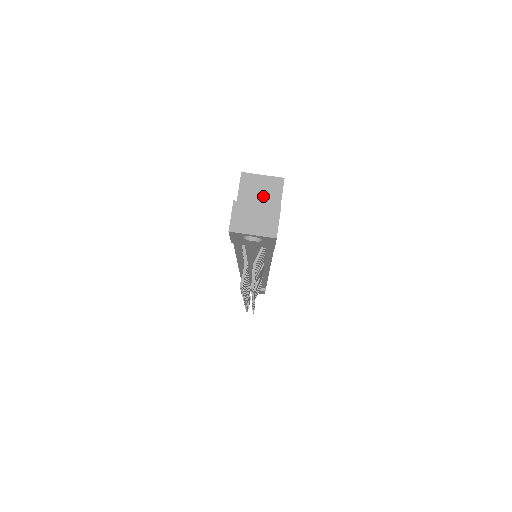
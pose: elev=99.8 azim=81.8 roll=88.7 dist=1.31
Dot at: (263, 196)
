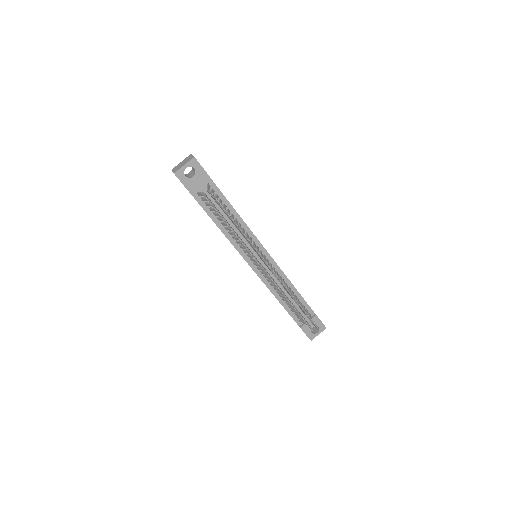
Dot at: occluded
